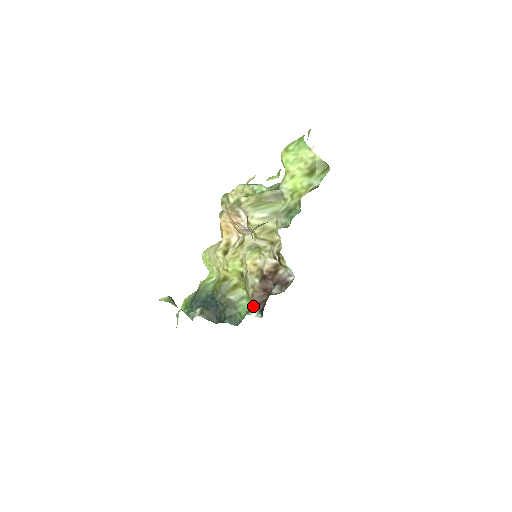
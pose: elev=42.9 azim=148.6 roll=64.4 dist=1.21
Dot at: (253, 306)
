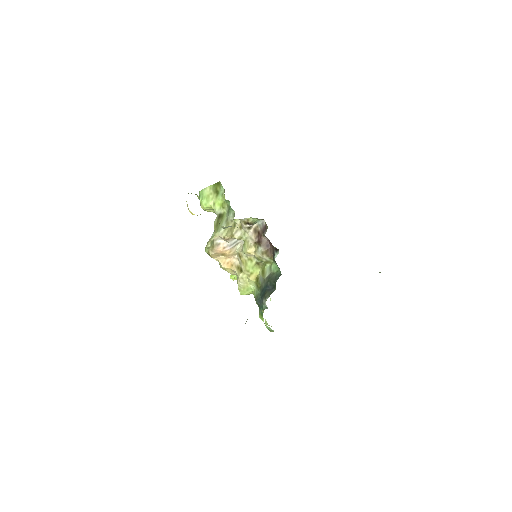
Dot at: (273, 257)
